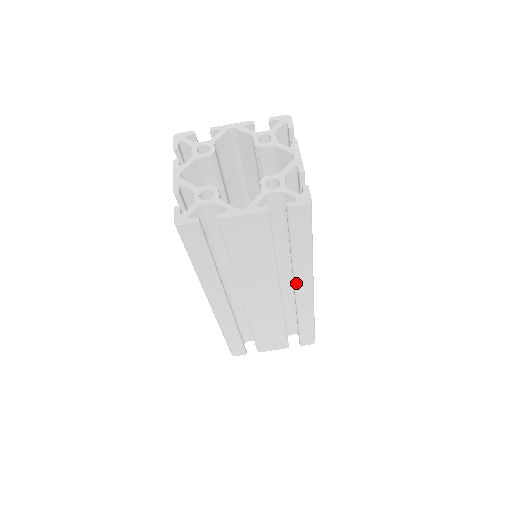
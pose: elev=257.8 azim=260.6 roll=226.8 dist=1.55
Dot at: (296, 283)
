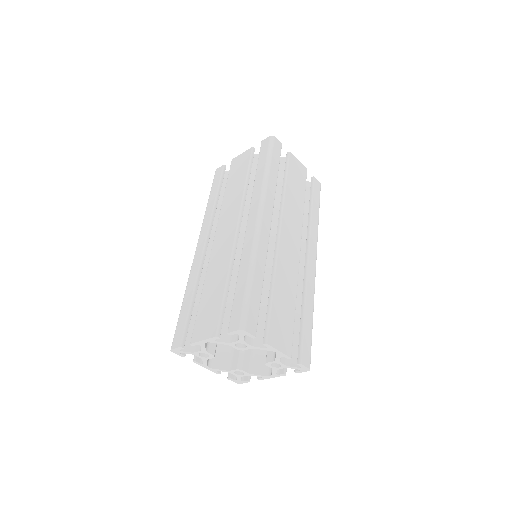
Dot at: occluded
